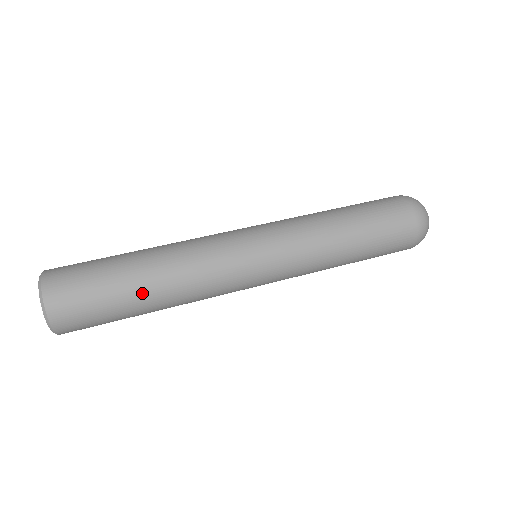
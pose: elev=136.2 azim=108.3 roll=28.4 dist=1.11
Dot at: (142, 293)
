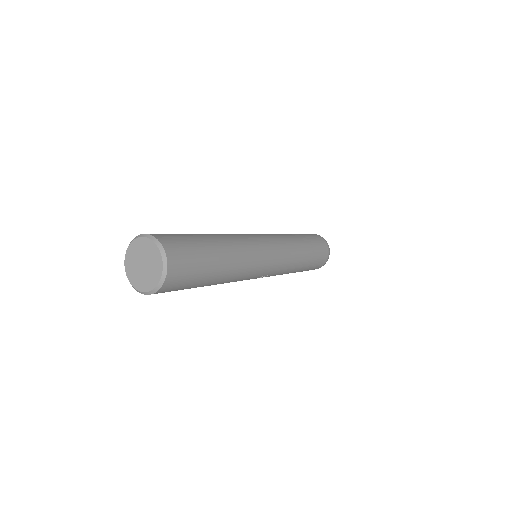
Dot at: (200, 234)
